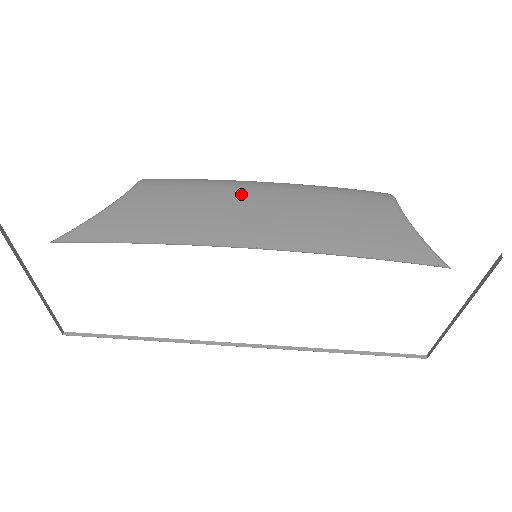
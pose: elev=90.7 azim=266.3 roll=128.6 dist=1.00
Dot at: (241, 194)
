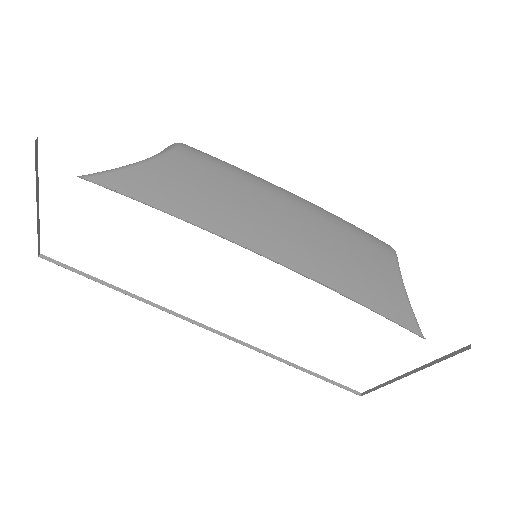
Dot at: (270, 199)
